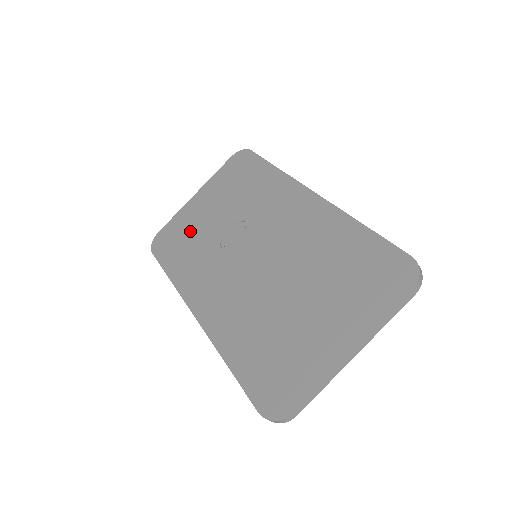
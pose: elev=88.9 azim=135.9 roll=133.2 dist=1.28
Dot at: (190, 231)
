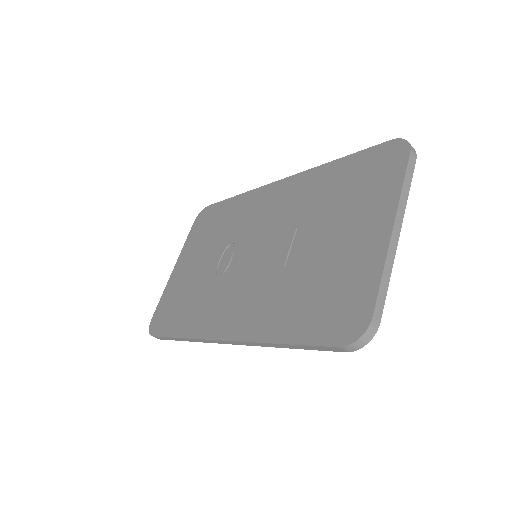
Dot at: (183, 291)
